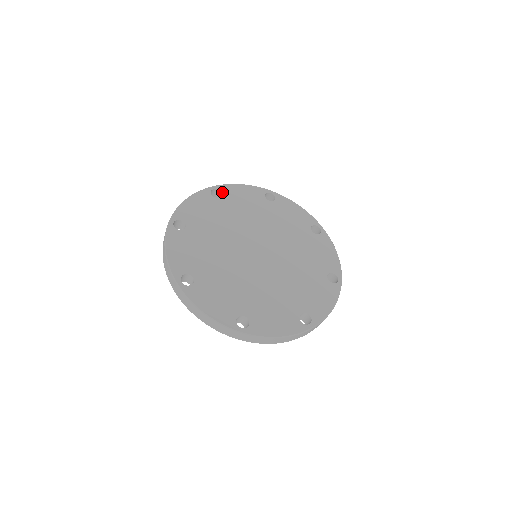
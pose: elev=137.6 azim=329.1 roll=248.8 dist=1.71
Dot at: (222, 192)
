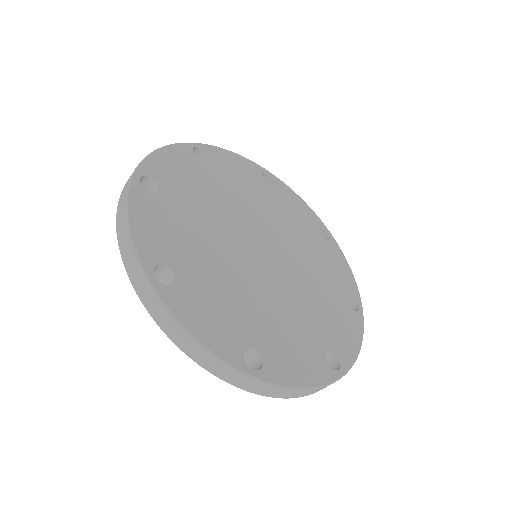
Dot at: (208, 154)
